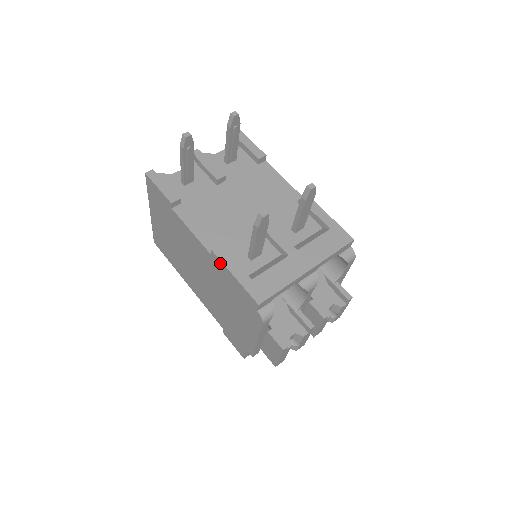
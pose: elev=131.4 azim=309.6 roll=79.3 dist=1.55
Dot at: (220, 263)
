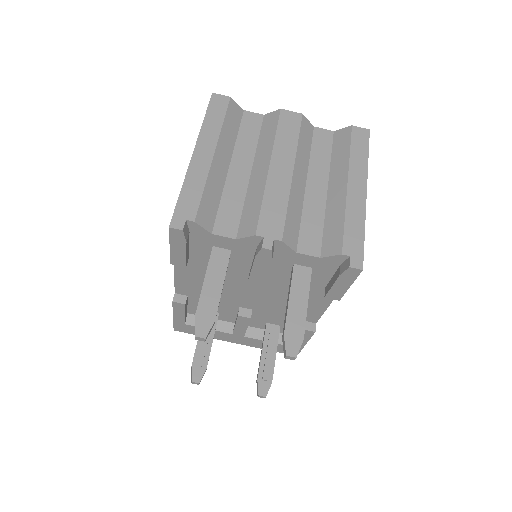
Dot at: occluded
